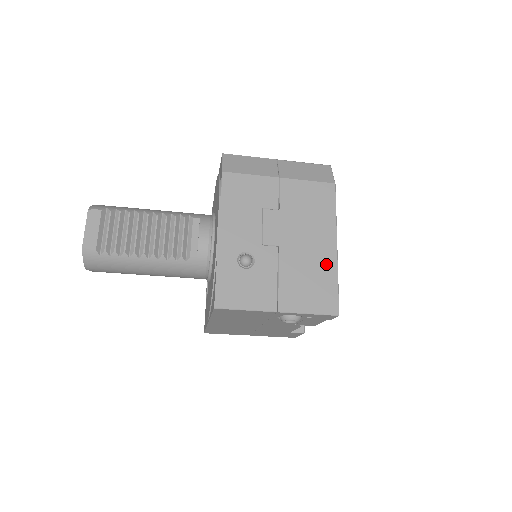
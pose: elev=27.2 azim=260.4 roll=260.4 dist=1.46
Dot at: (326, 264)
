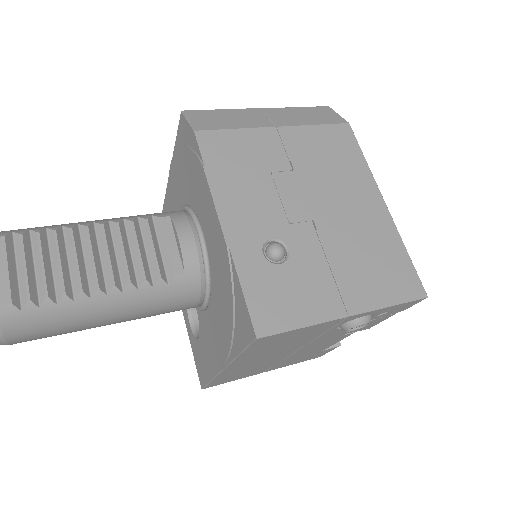
Dot at: (382, 230)
